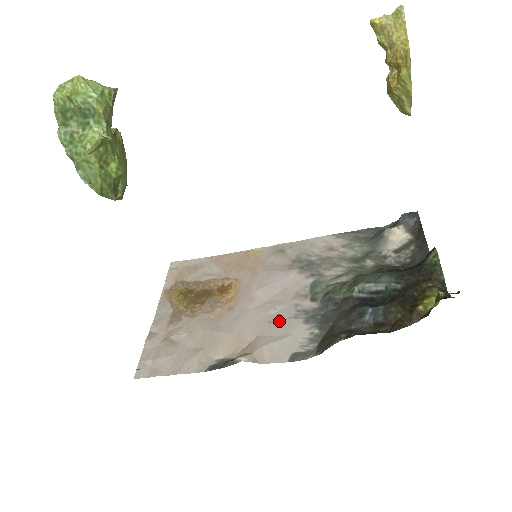
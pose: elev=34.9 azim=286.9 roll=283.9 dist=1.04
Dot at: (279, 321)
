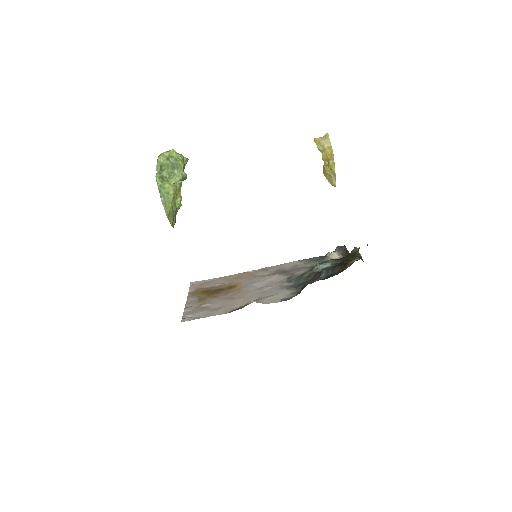
Dot at: (271, 291)
